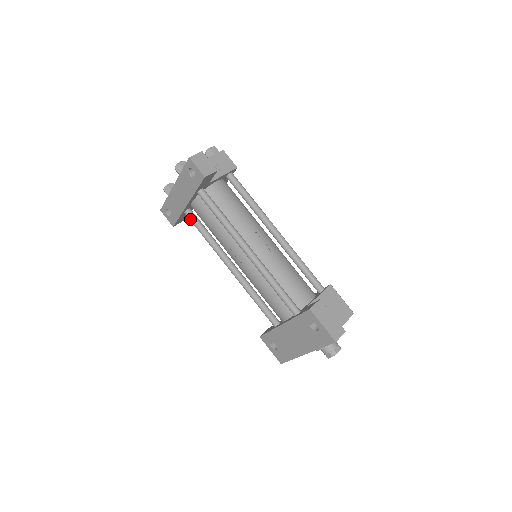
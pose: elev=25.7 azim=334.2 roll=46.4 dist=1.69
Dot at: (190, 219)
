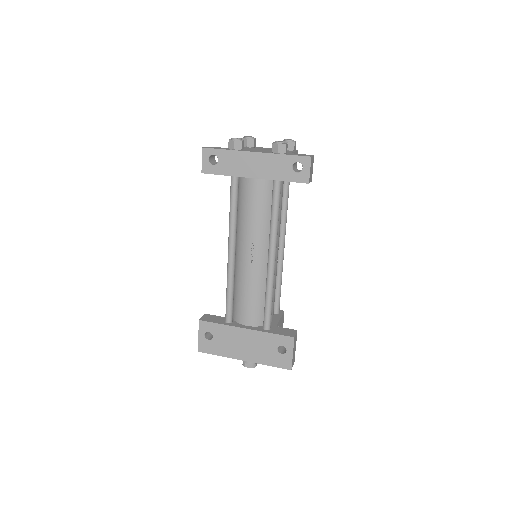
Dot at: (233, 186)
